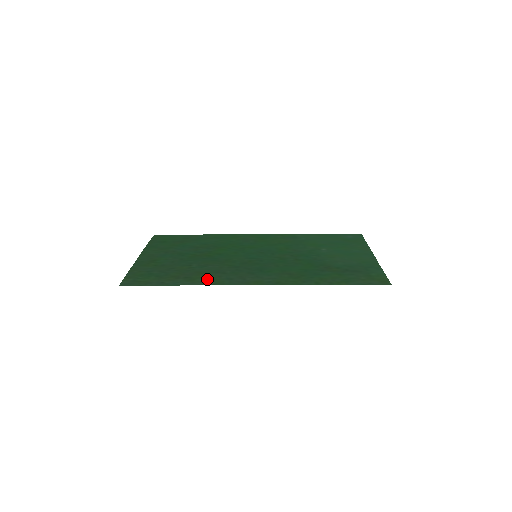
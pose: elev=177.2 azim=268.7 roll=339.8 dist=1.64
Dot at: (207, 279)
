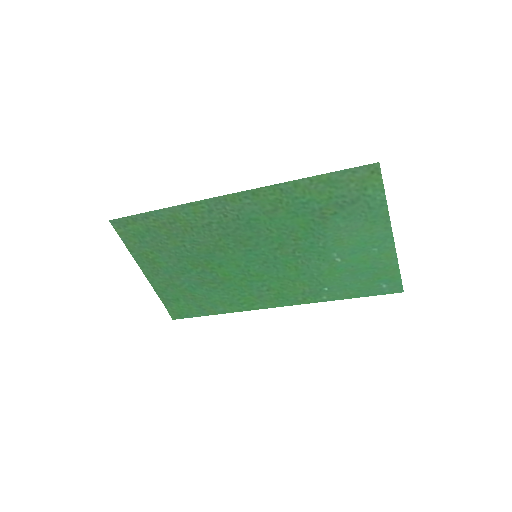
Dot at: (189, 215)
